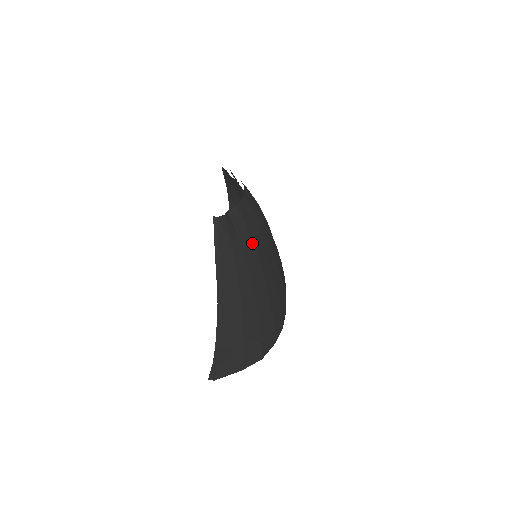
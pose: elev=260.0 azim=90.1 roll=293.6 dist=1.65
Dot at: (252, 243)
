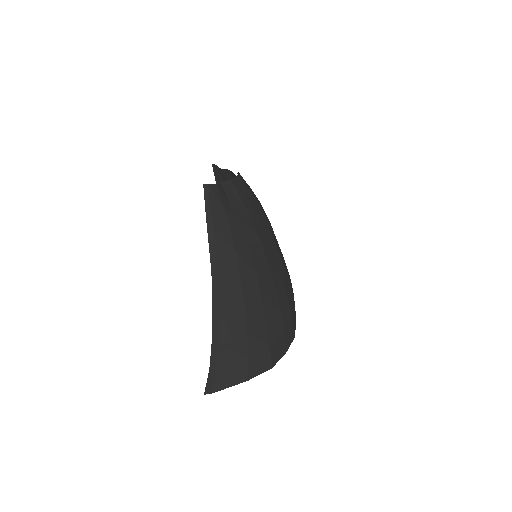
Dot at: (251, 221)
